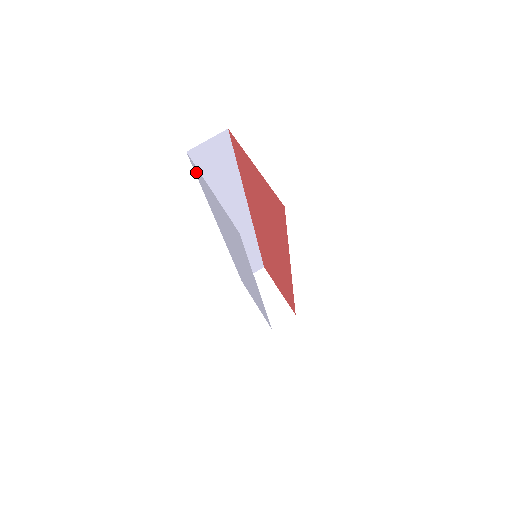
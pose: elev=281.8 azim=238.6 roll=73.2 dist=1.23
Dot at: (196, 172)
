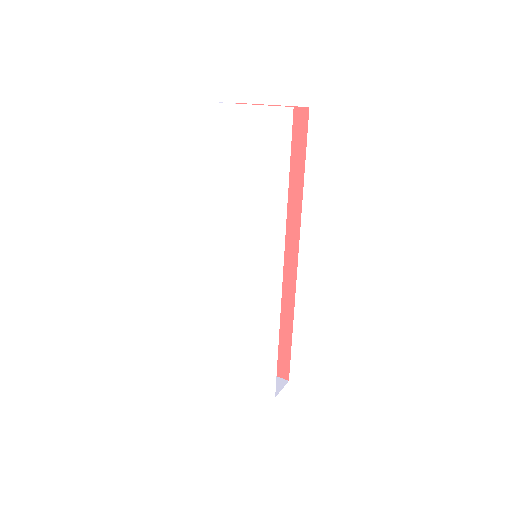
Dot at: (221, 124)
